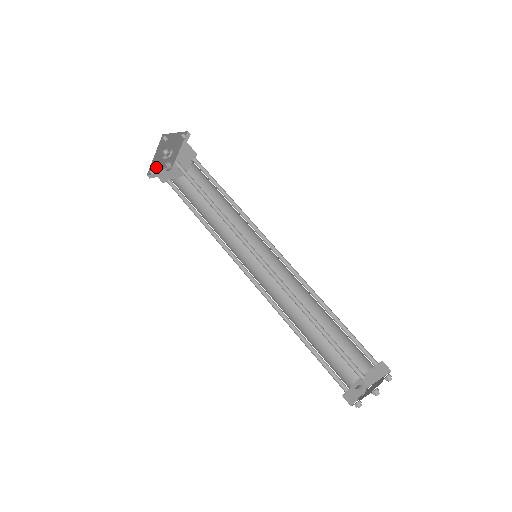
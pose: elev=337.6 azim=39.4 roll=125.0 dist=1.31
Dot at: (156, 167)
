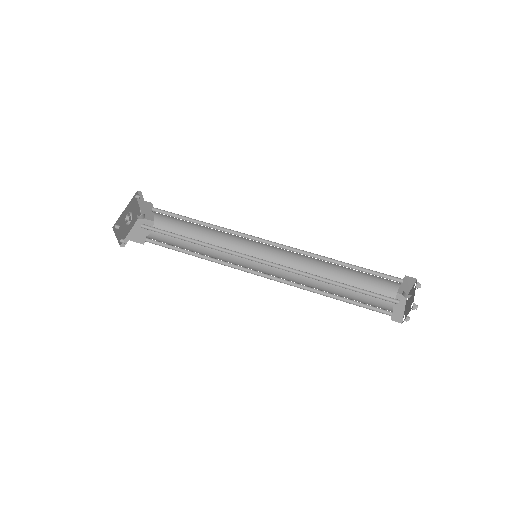
Dot at: occluded
